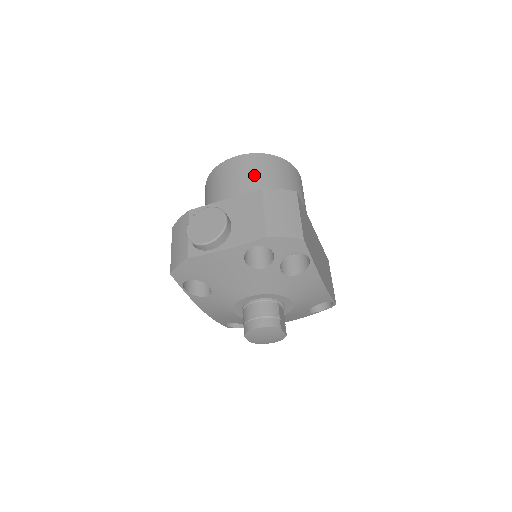
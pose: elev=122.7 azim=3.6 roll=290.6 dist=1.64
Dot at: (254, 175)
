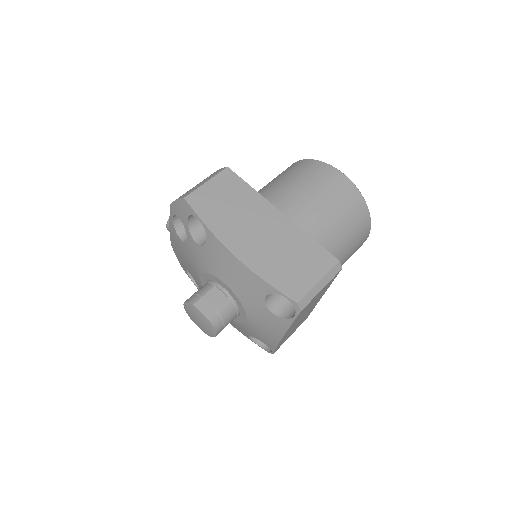
Dot at: occluded
